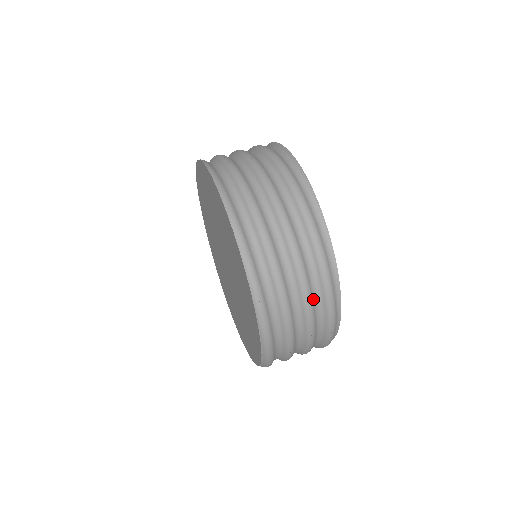
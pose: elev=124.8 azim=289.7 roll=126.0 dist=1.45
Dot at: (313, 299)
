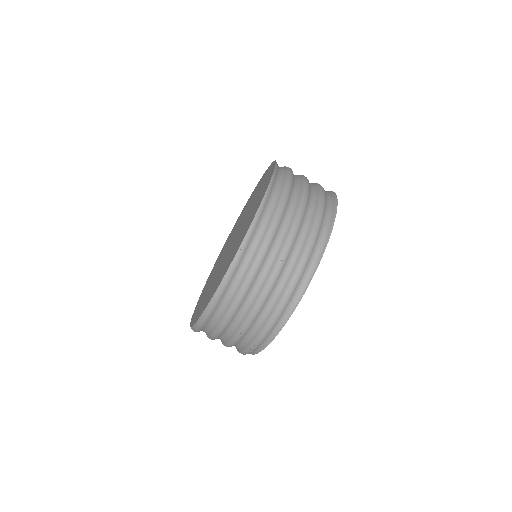
Dot at: (237, 344)
